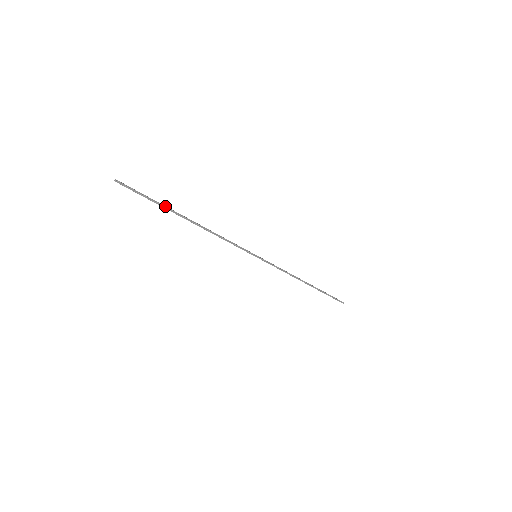
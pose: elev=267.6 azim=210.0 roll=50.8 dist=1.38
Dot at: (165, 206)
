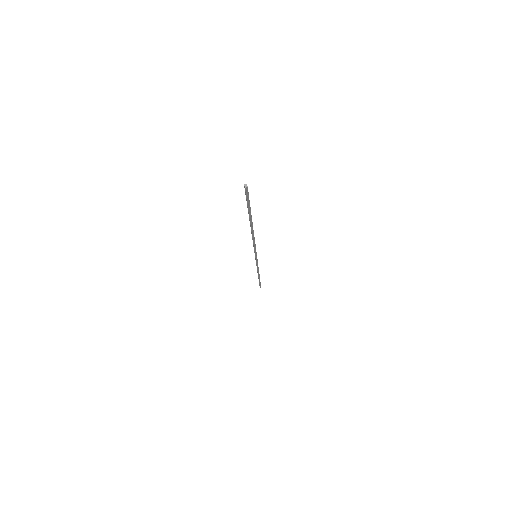
Dot at: occluded
